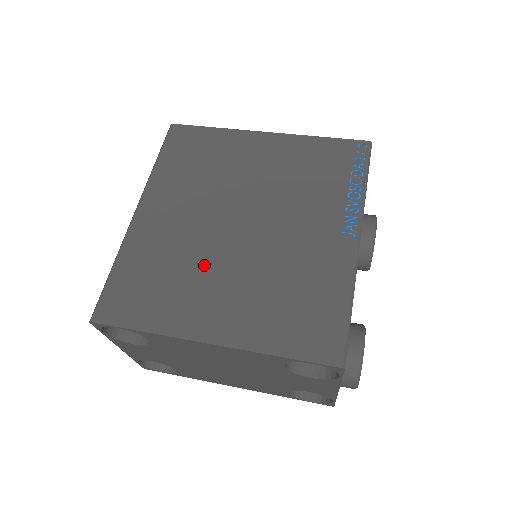
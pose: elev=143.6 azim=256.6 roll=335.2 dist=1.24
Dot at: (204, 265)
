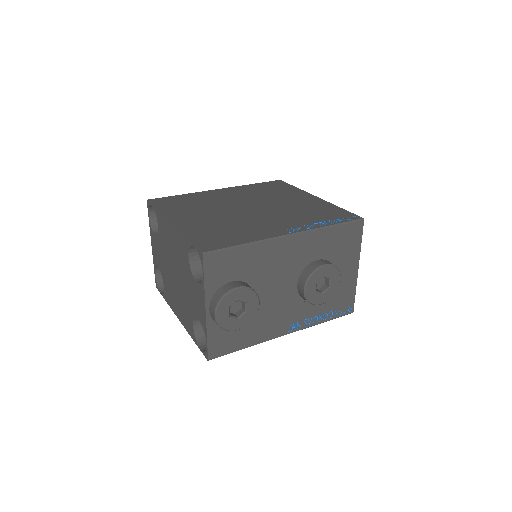
Dot at: (212, 209)
